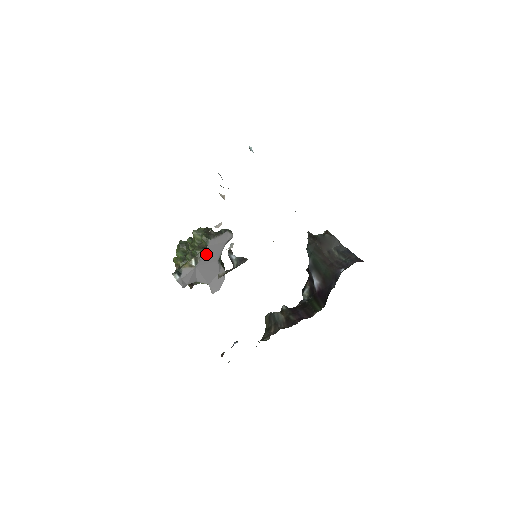
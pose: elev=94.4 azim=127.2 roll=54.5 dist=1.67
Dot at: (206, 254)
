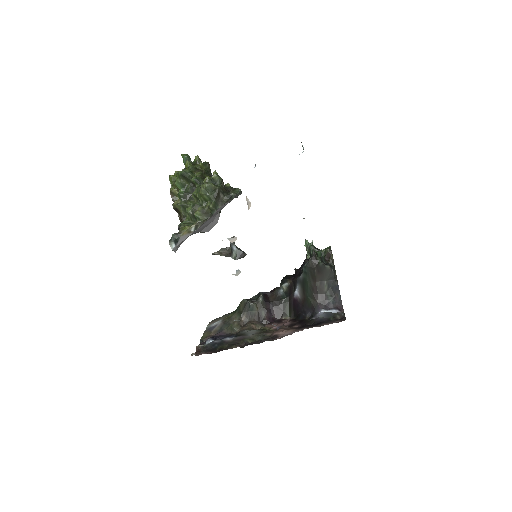
Dot at: (208, 219)
